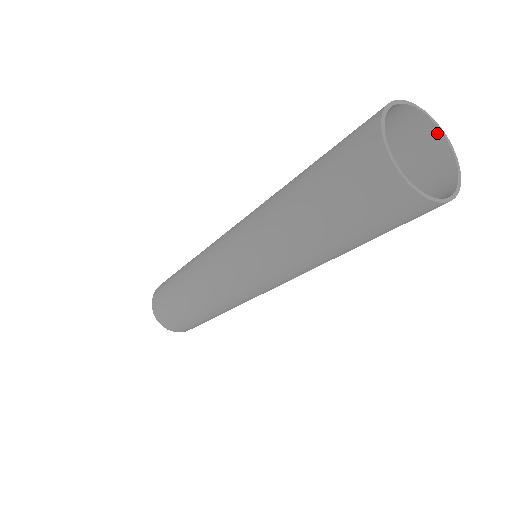
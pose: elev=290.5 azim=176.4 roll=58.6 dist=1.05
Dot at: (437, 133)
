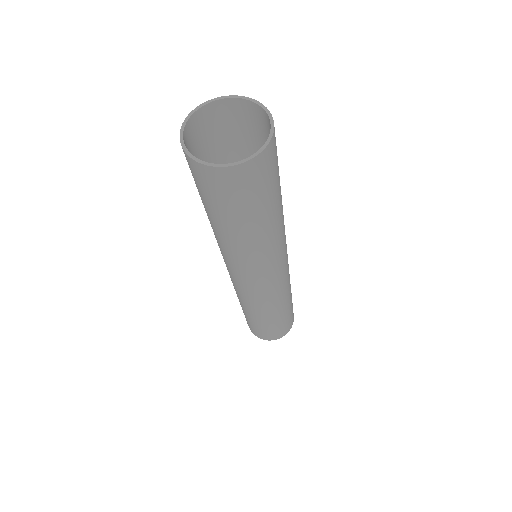
Dot at: (222, 102)
